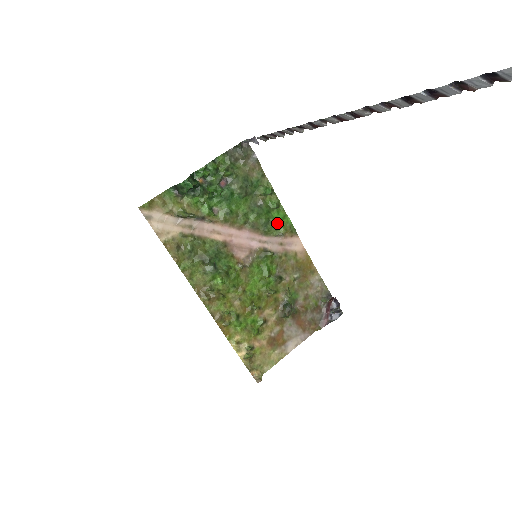
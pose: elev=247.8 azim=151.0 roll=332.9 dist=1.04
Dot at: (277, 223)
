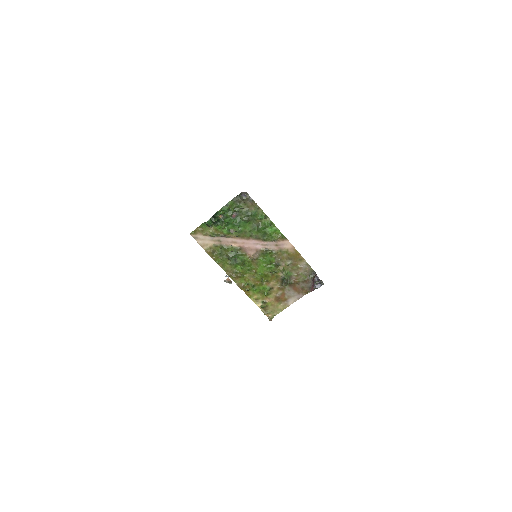
Dot at: (271, 234)
